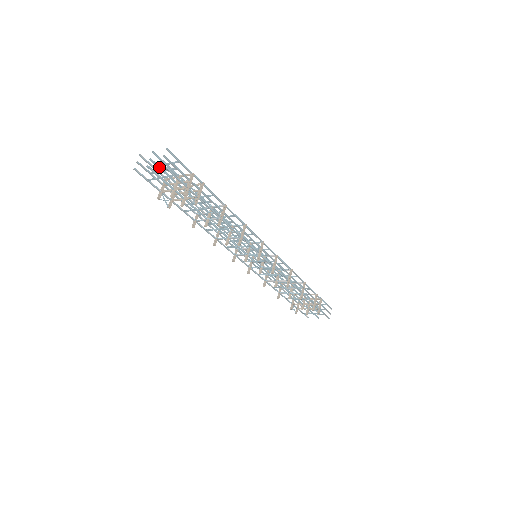
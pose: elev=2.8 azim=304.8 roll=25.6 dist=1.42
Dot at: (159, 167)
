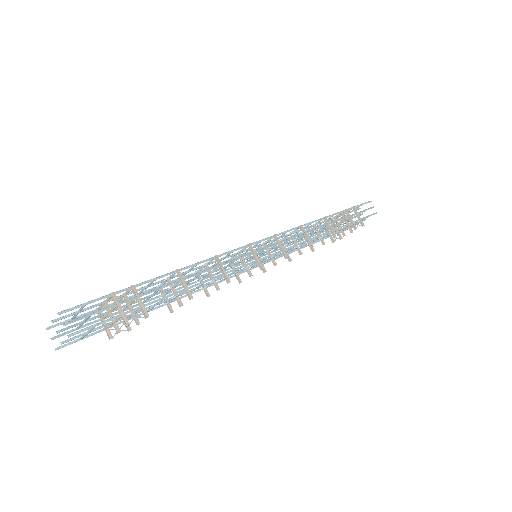
Dot at: (75, 325)
